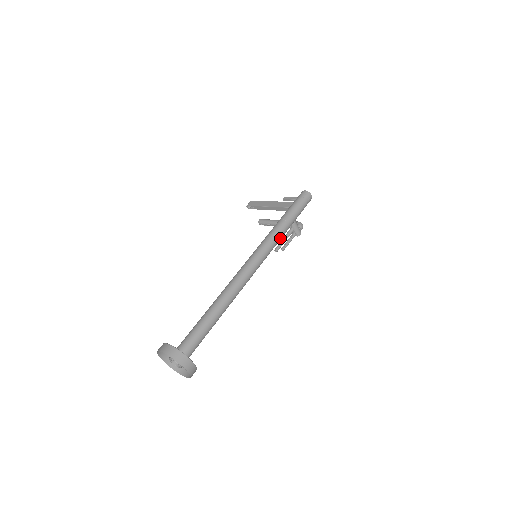
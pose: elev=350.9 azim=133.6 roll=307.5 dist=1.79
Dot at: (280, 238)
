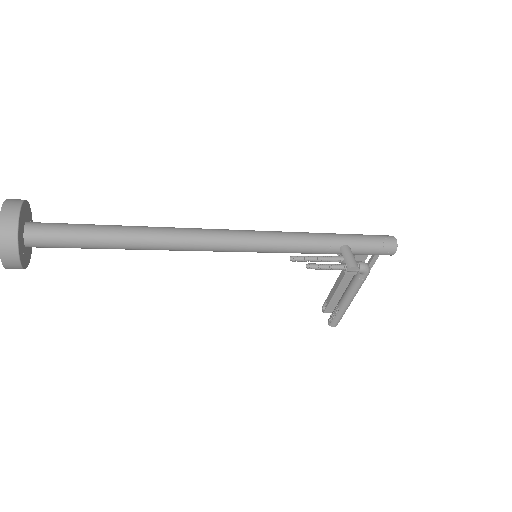
Dot at: (303, 239)
